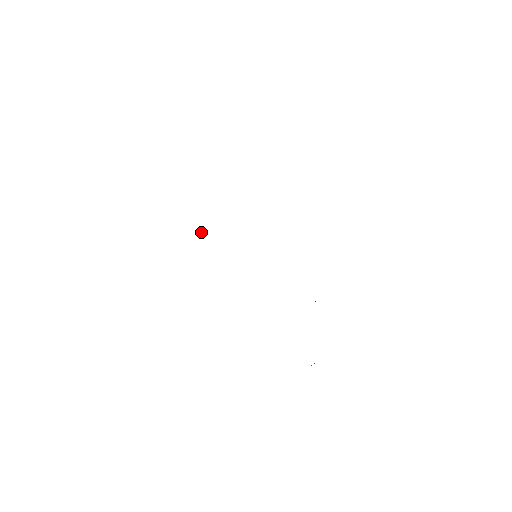
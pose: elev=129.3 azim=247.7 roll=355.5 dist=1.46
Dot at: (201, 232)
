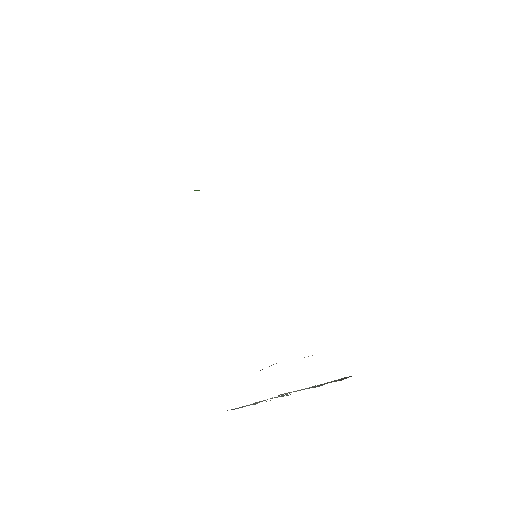
Dot at: occluded
